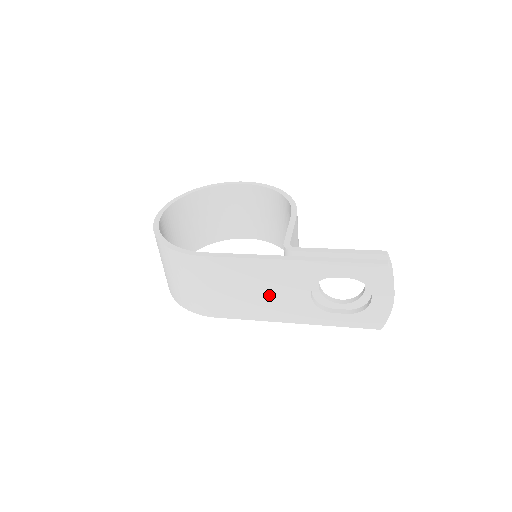
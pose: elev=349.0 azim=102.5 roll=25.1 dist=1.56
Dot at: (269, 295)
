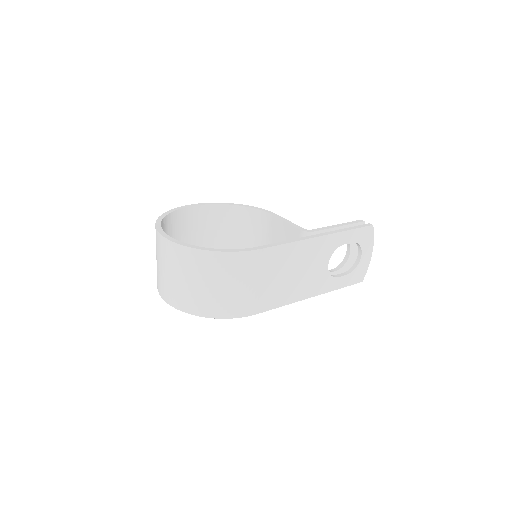
Dot at: (301, 275)
